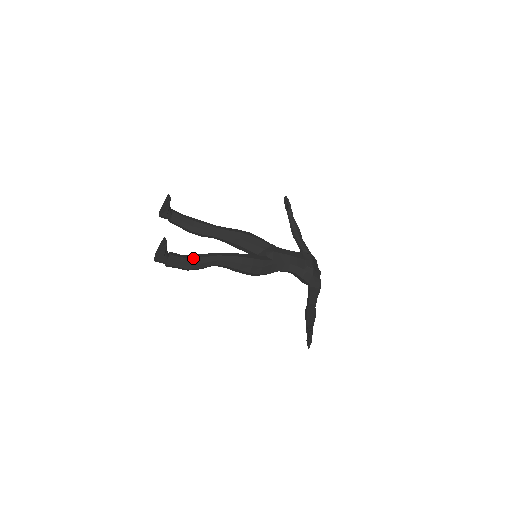
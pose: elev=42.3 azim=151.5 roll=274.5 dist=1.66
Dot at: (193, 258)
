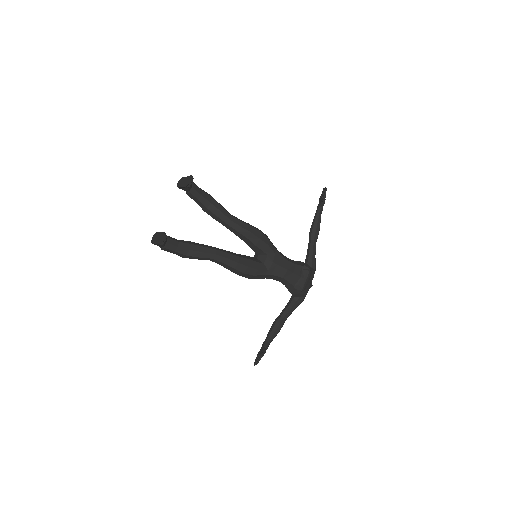
Dot at: (190, 250)
